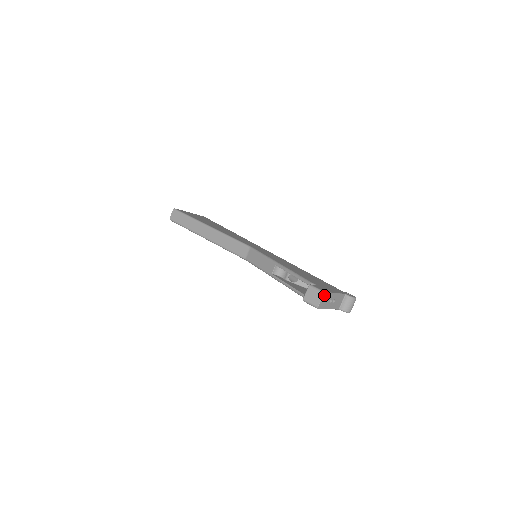
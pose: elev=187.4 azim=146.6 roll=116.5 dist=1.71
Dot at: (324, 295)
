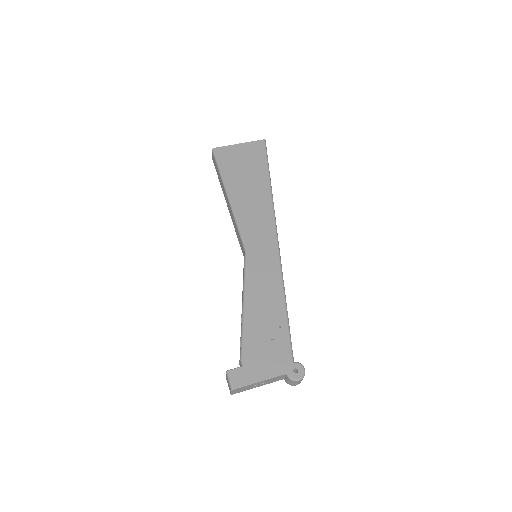
Dot at: (234, 390)
